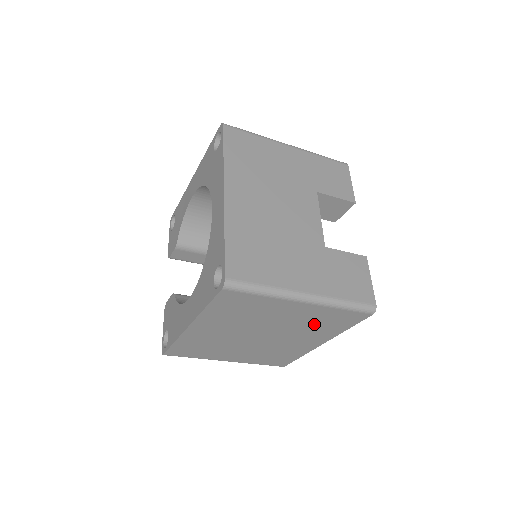
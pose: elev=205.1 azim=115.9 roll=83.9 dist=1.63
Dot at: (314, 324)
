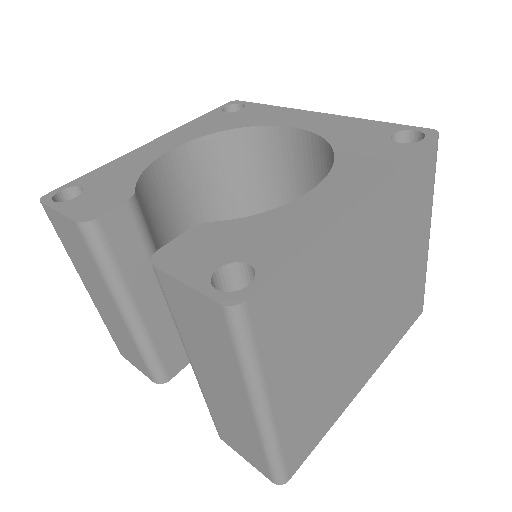
Dot at: (399, 306)
